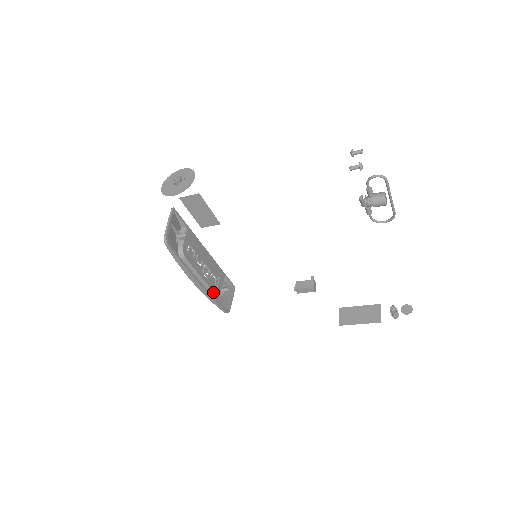
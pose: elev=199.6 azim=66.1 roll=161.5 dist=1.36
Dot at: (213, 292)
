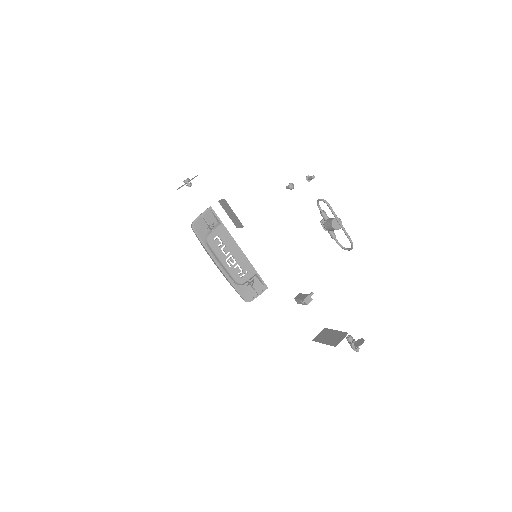
Dot at: (234, 279)
